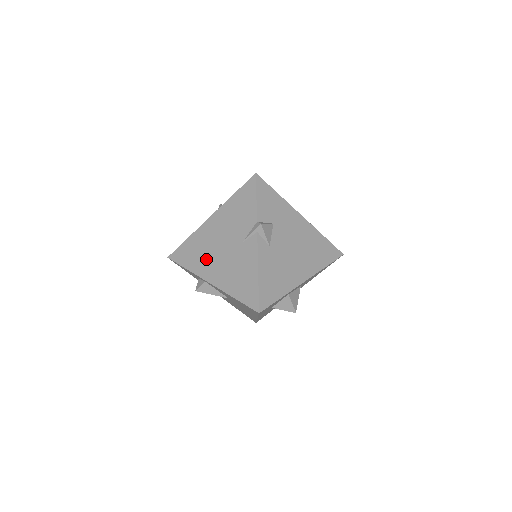
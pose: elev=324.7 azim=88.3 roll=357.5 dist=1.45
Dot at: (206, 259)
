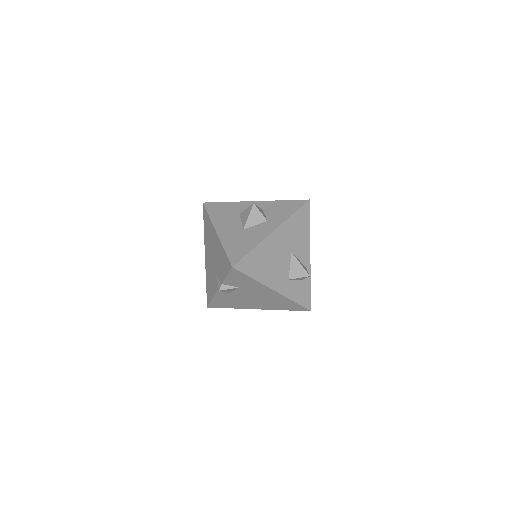
Dot at: (208, 245)
